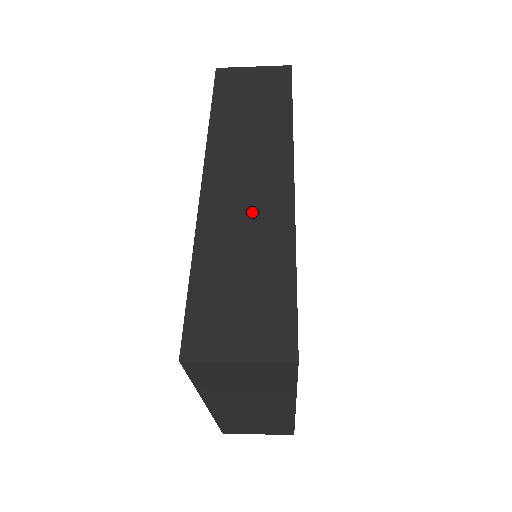
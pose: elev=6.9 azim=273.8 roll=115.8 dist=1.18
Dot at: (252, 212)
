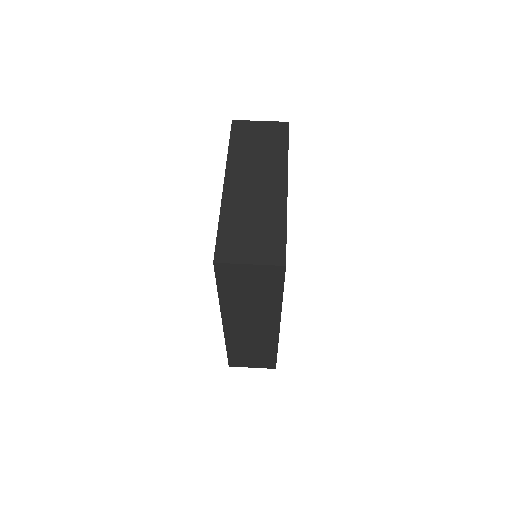
Dot at: (255, 338)
